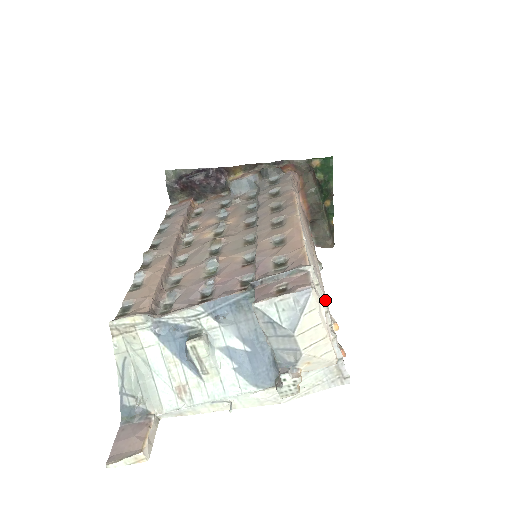
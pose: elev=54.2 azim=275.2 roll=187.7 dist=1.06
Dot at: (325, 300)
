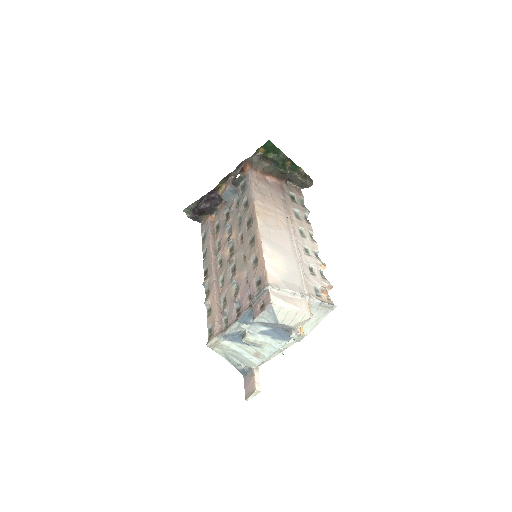
Dot at: (289, 290)
